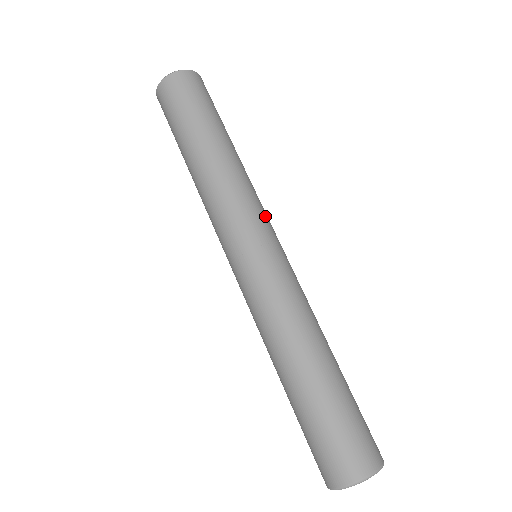
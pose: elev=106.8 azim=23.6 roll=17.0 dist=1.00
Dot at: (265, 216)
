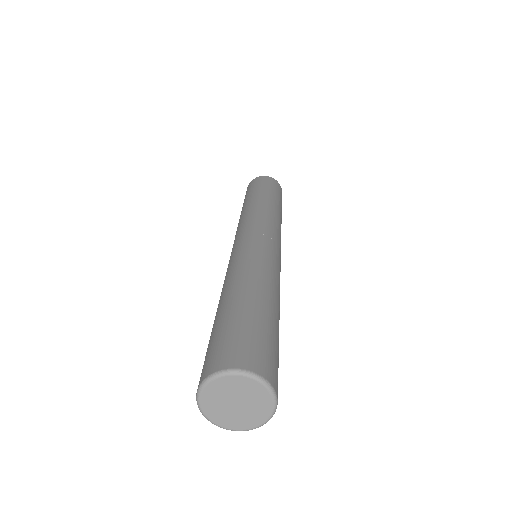
Dot at: occluded
